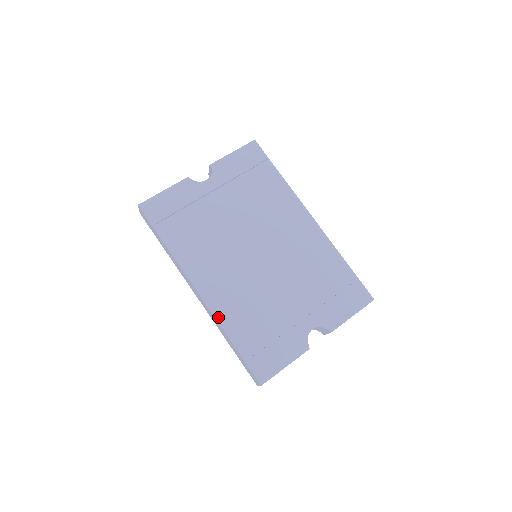
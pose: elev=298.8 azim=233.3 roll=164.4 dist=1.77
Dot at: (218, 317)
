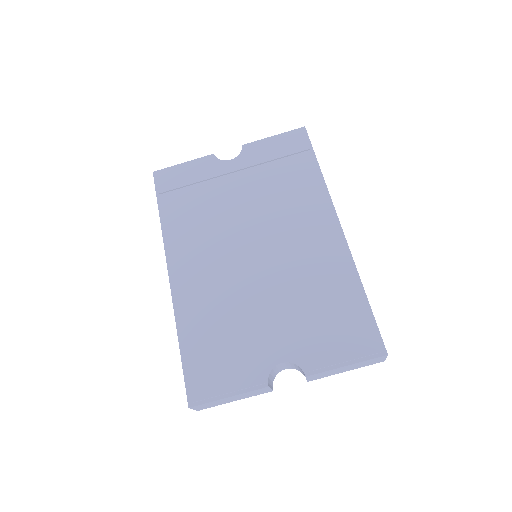
Dot at: (177, 309)
